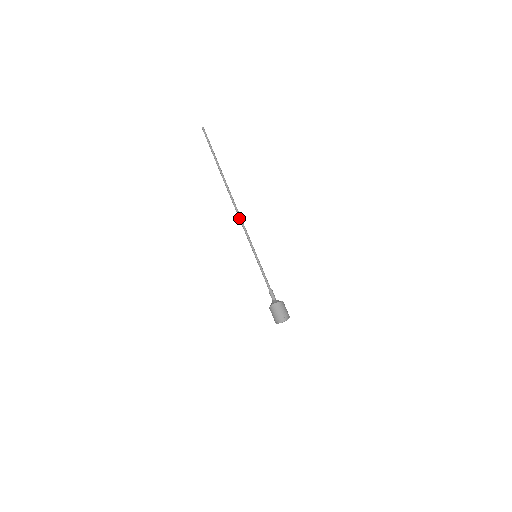
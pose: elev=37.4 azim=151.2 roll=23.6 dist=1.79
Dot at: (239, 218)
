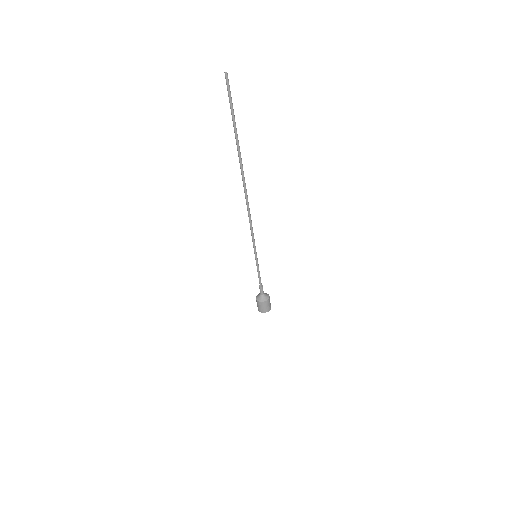
Dot at: (250, 217)
